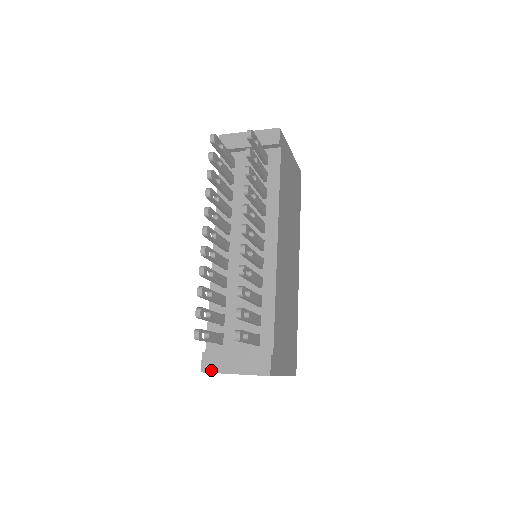
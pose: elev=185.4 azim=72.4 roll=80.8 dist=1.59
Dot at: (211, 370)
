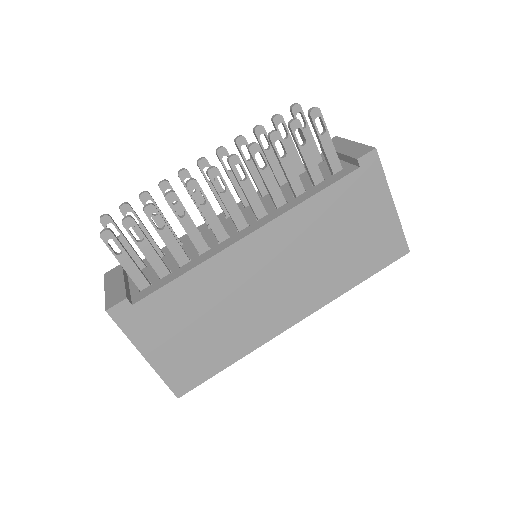
Dot at: (106, 277)
